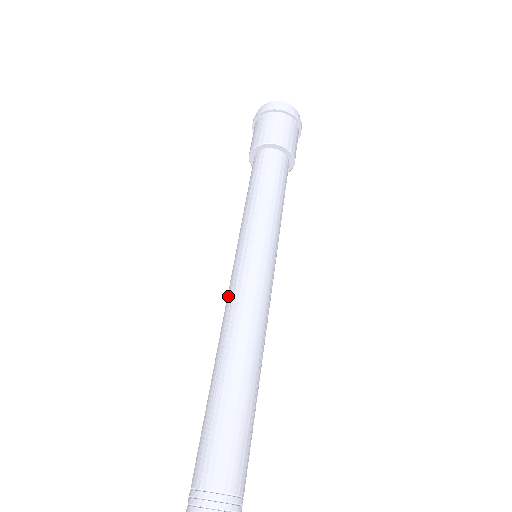
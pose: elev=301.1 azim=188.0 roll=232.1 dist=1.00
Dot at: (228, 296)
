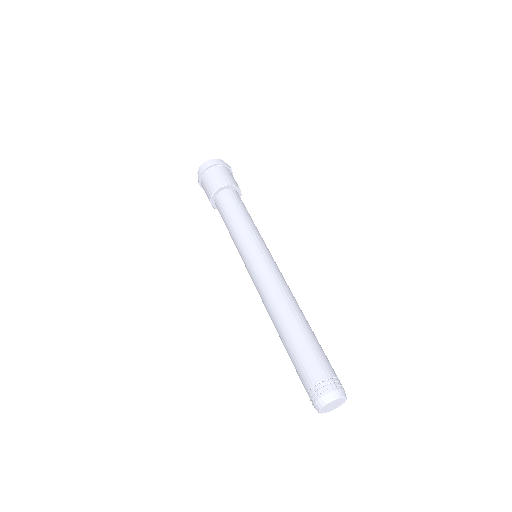
Dot at: (266, 276)
